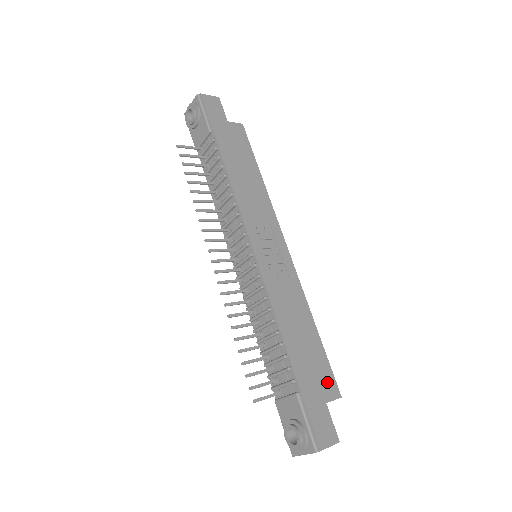
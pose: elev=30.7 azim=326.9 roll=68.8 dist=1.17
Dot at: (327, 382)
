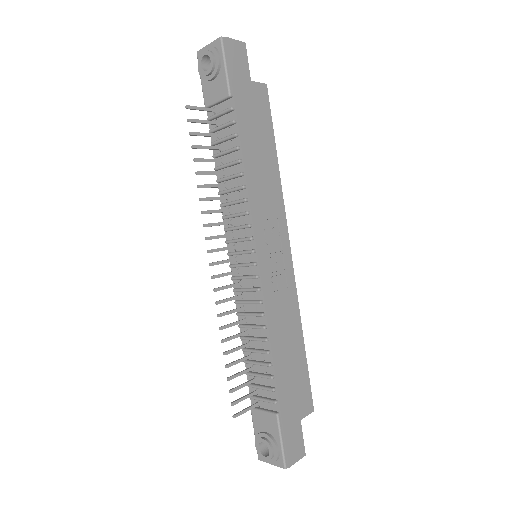
Dot at: (304, 398)
